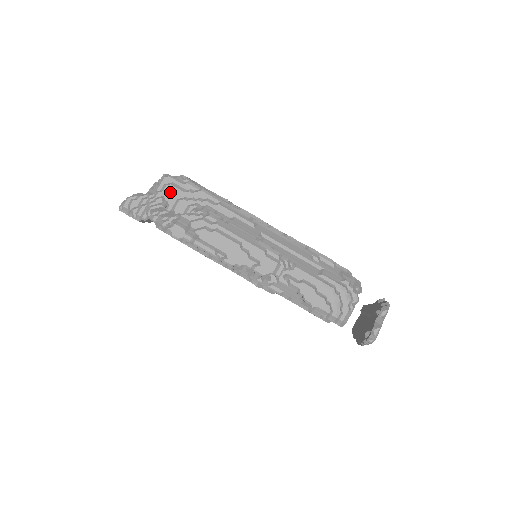
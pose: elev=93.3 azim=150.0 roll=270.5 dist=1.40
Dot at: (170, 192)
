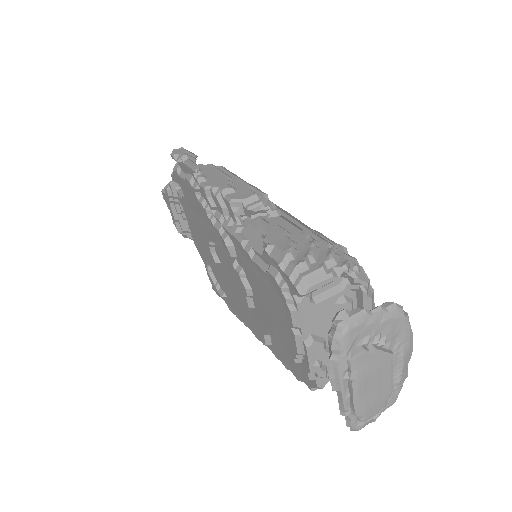
Dot at: occluded
